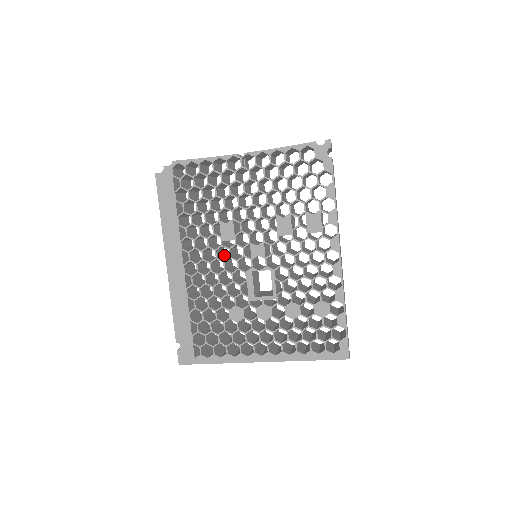
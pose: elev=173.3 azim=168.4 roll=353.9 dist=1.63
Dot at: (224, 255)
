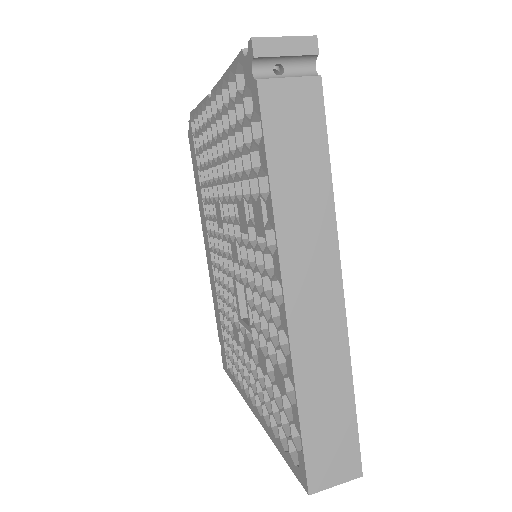
Dot at: occluded
